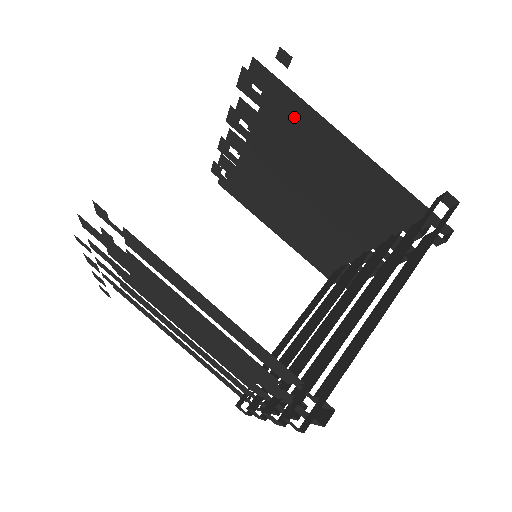
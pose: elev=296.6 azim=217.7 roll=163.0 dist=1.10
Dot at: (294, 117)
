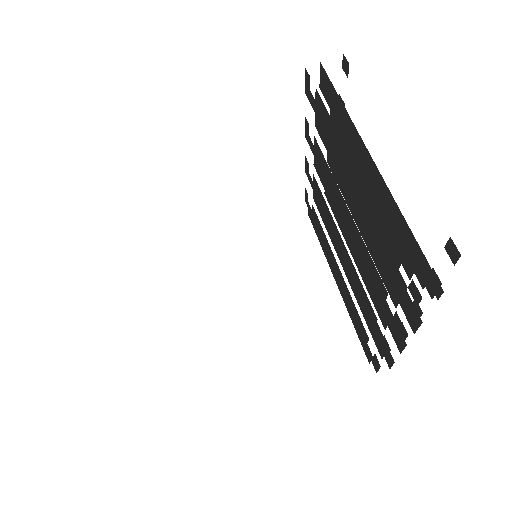
Dot at: (329, 120)
